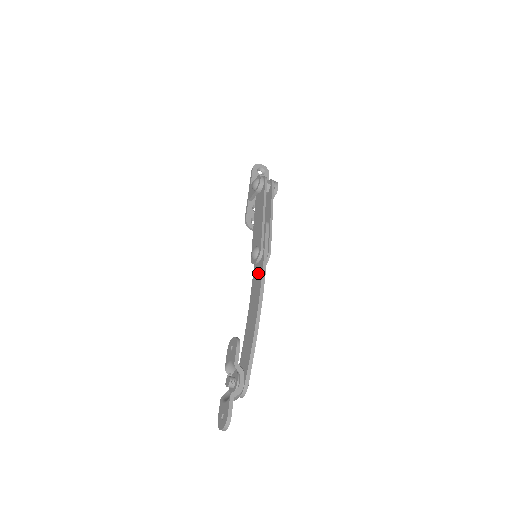
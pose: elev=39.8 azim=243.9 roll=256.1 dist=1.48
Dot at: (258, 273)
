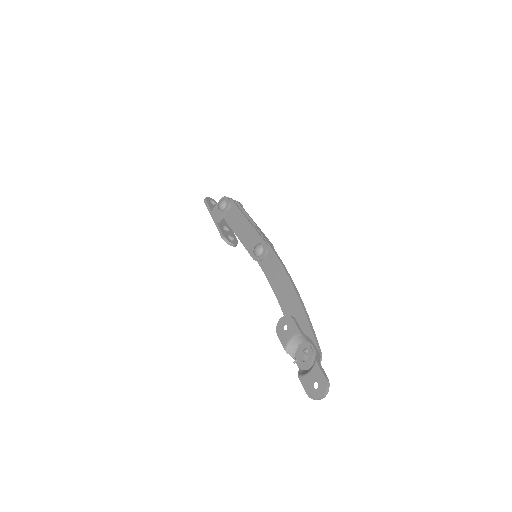
Dot at: (271, 263)
